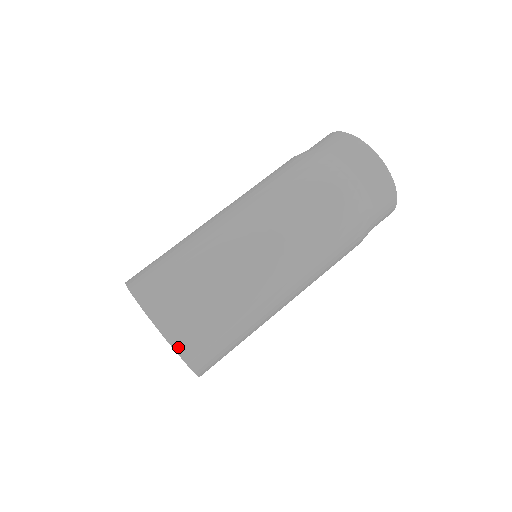
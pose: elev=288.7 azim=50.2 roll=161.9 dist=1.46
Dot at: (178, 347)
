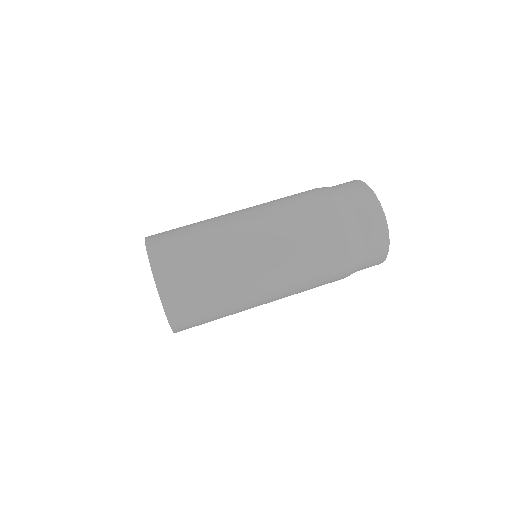
Dot at: (167, 307)
